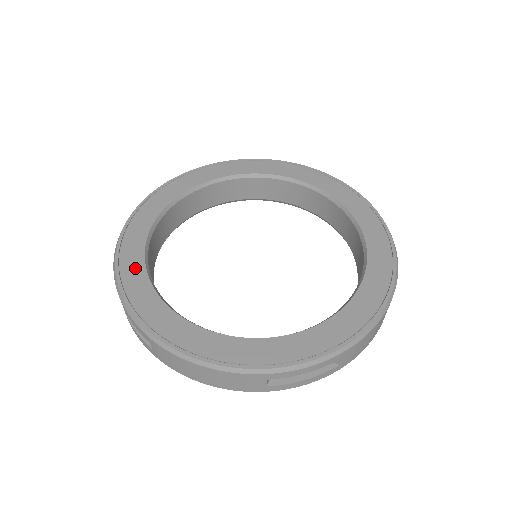
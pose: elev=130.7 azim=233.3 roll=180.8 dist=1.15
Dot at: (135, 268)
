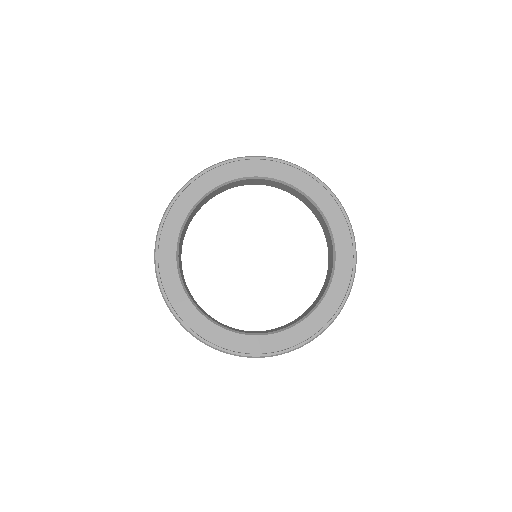
Dot at: (208, 328)
